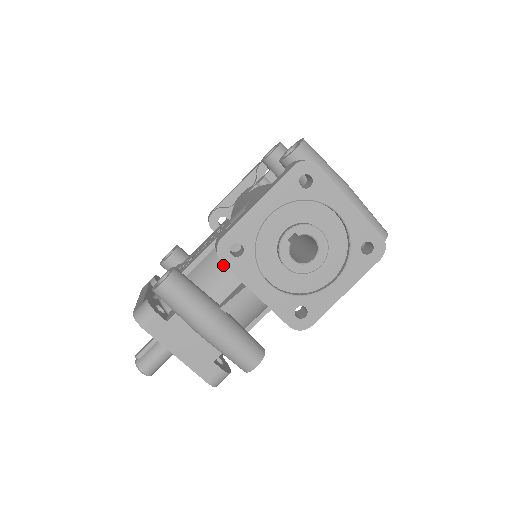
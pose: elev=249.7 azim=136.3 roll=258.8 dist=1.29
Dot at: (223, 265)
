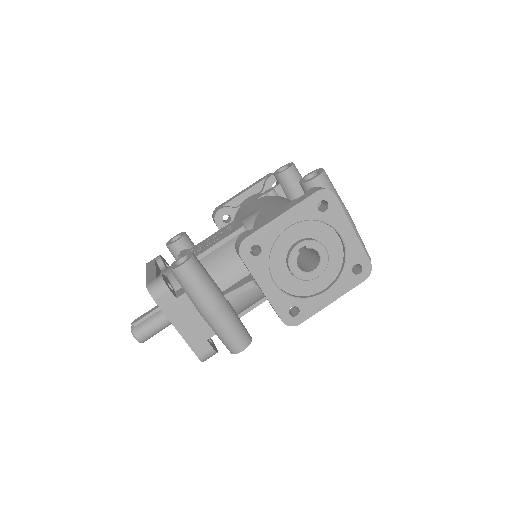
Dot at: (232, 259)
